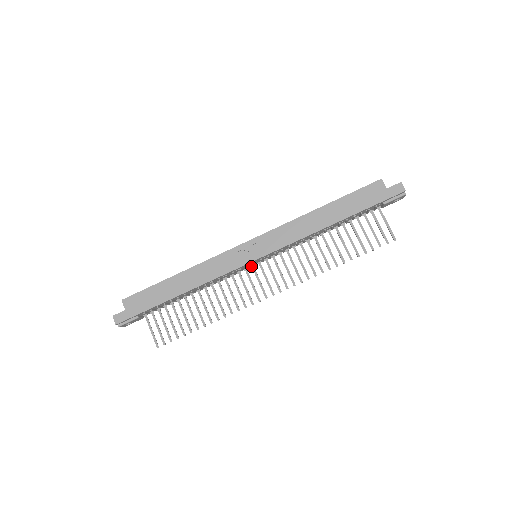
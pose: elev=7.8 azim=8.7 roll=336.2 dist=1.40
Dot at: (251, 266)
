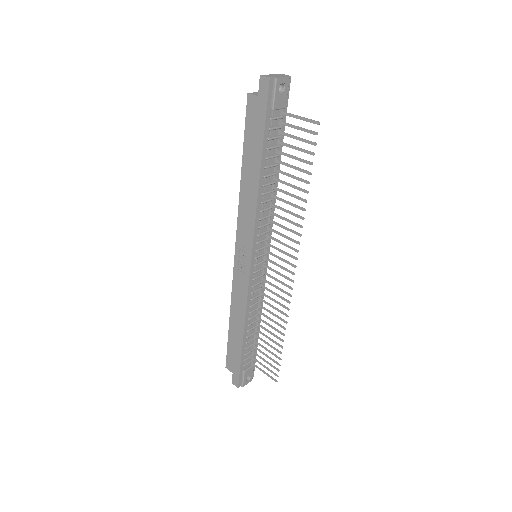
Dot at: (263, 266)
